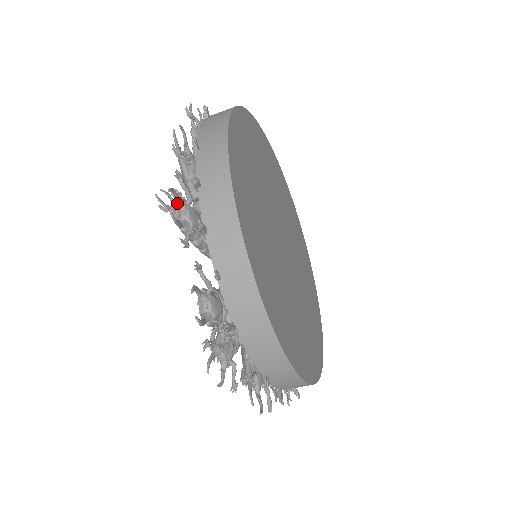
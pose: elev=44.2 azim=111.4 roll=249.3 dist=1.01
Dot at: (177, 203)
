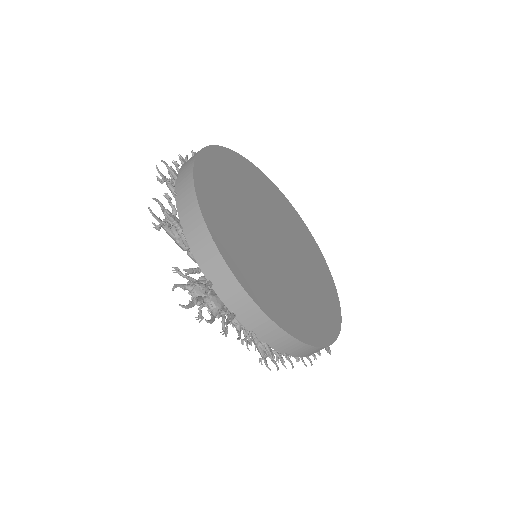
Dot at: (169, 172)
